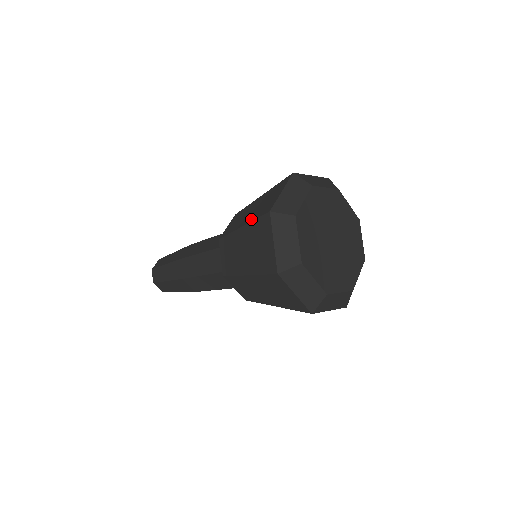
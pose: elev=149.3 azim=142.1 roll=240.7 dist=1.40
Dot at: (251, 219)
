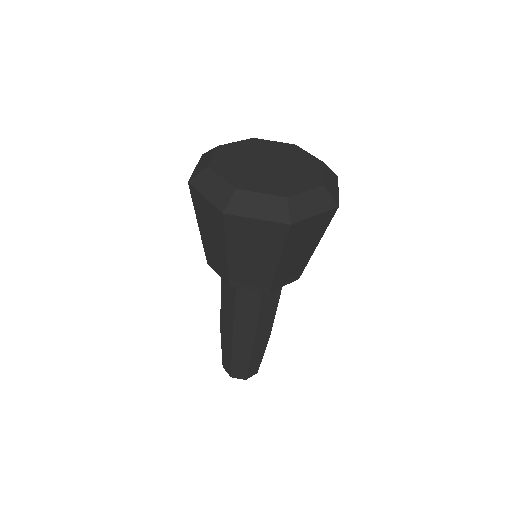
Dot at: occluded
